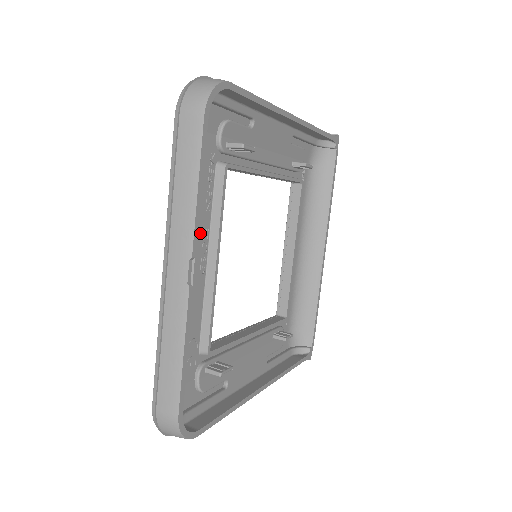
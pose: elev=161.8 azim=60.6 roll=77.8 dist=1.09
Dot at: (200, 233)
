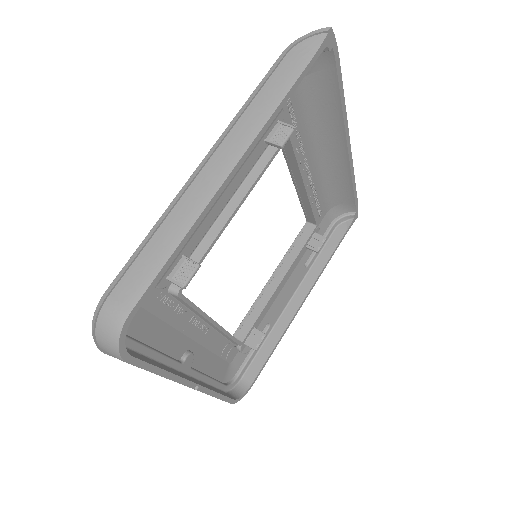
Dot at: (188, 327)
